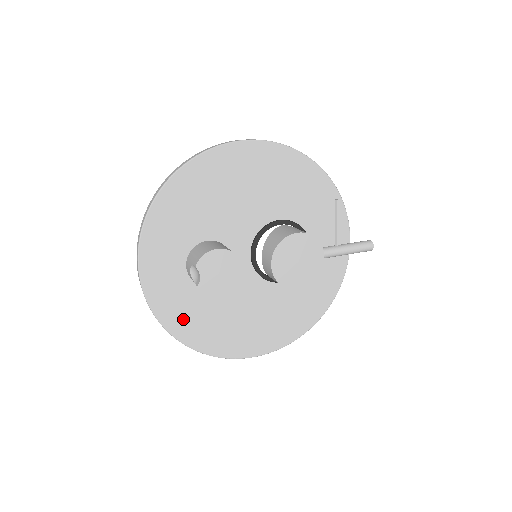
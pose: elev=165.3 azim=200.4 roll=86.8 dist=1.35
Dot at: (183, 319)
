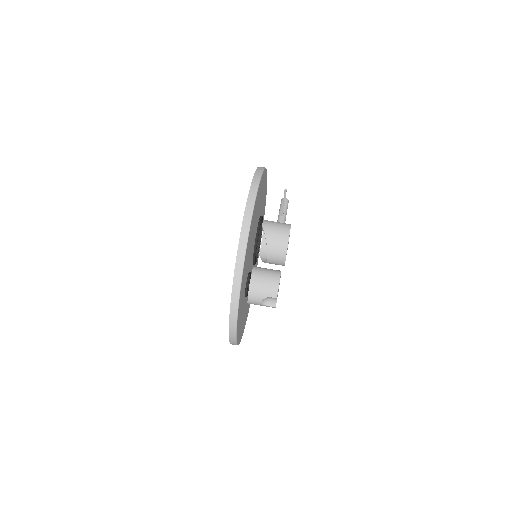
Dot at: occluded
